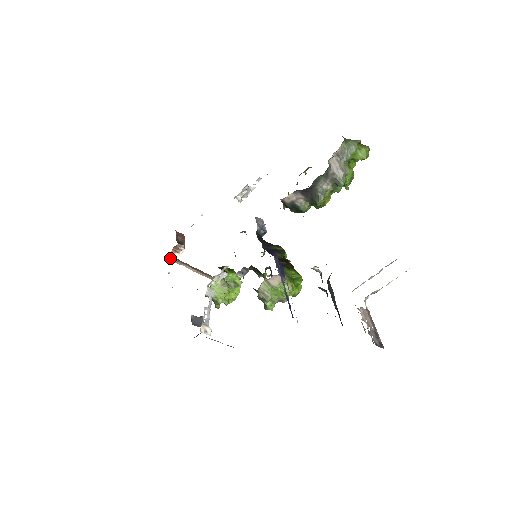
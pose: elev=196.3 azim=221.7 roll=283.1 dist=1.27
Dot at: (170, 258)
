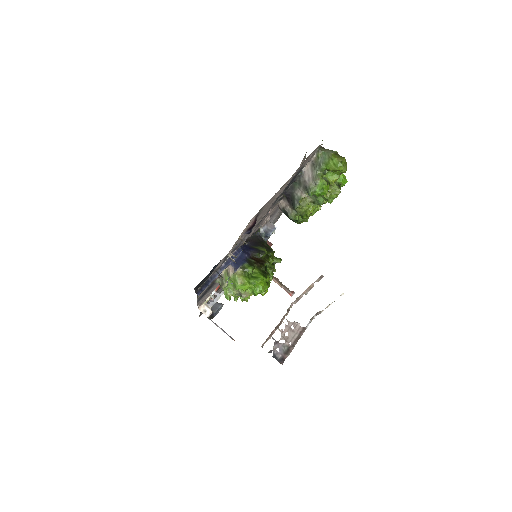
Dot at: occluded
